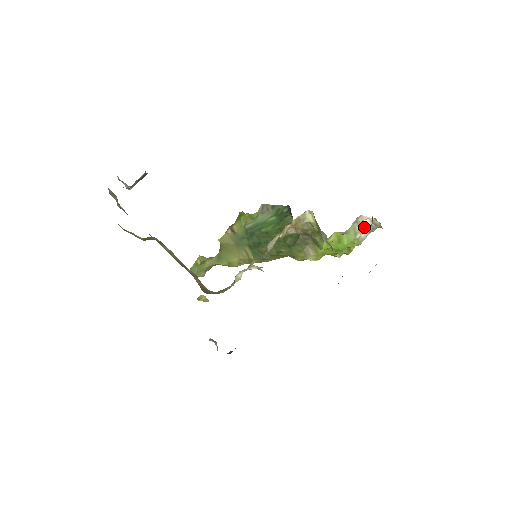
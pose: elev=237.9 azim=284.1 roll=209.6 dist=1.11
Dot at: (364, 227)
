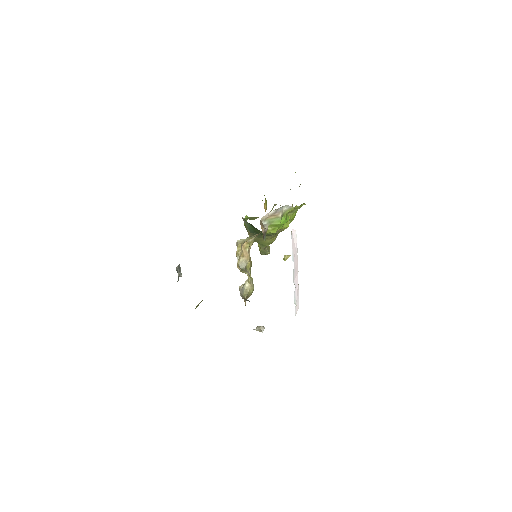
Dot at: (275, 213)
